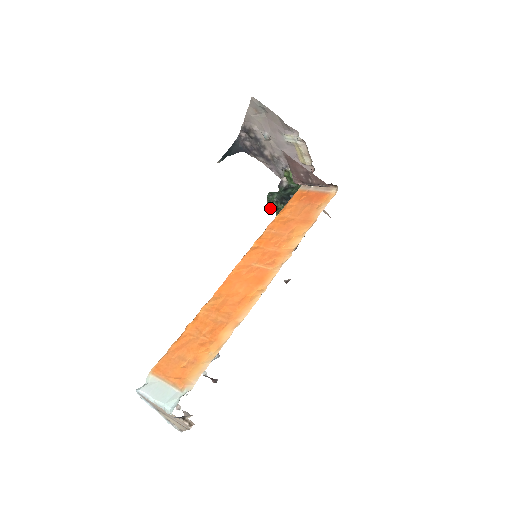
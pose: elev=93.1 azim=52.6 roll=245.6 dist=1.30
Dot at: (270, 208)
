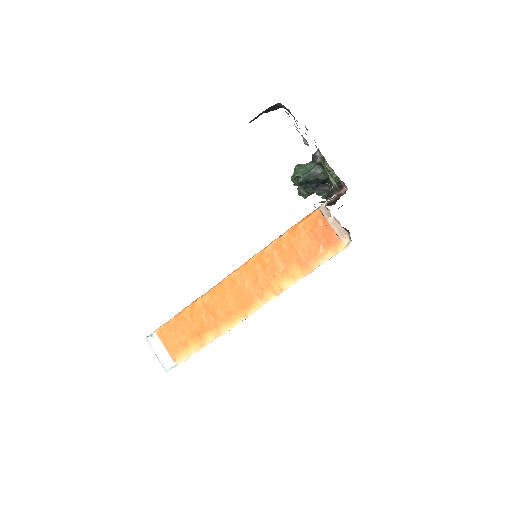
Dot at: (293, 182)
